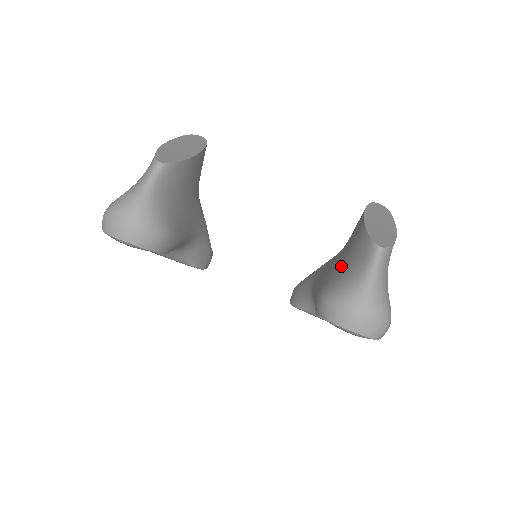
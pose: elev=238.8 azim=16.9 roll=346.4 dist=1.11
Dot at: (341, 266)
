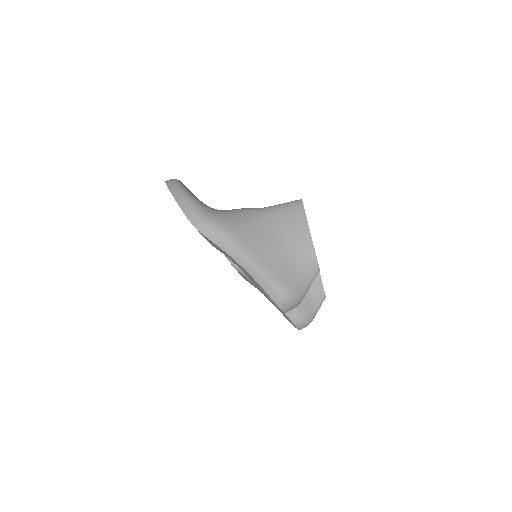
Dot at: occluded
